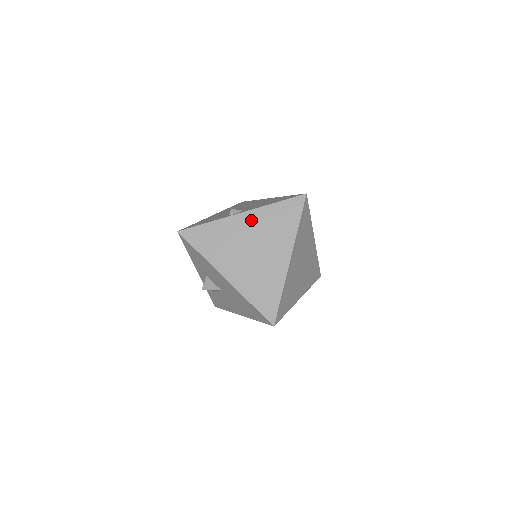
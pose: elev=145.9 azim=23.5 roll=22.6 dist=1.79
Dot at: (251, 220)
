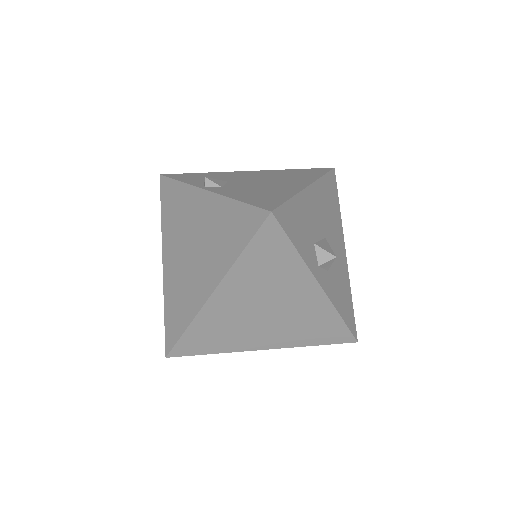
Dot at: (207, 207)
